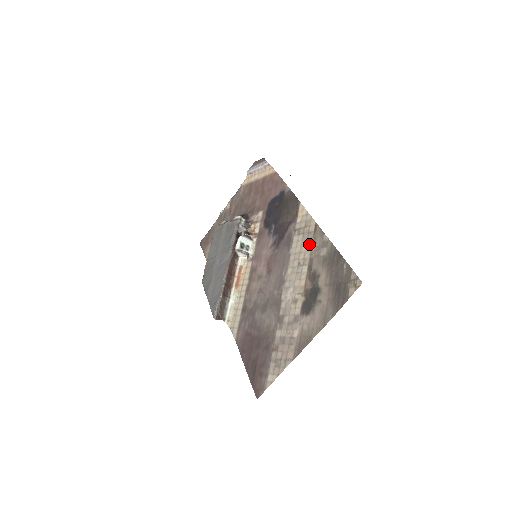
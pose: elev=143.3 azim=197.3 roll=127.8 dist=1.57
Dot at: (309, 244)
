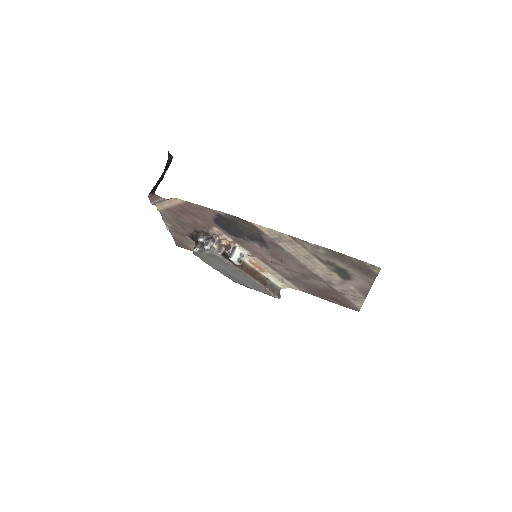
Dot at: (300, 248)
